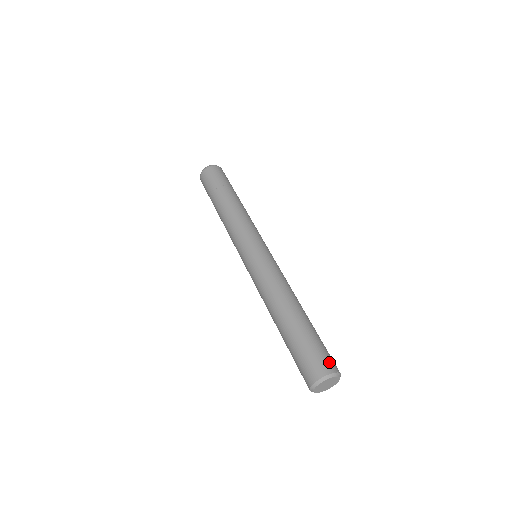
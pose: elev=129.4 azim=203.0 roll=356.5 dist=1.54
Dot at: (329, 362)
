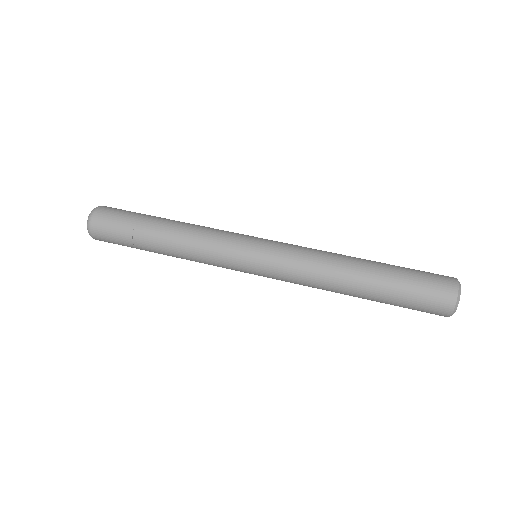
Dot at: (444, 283)
